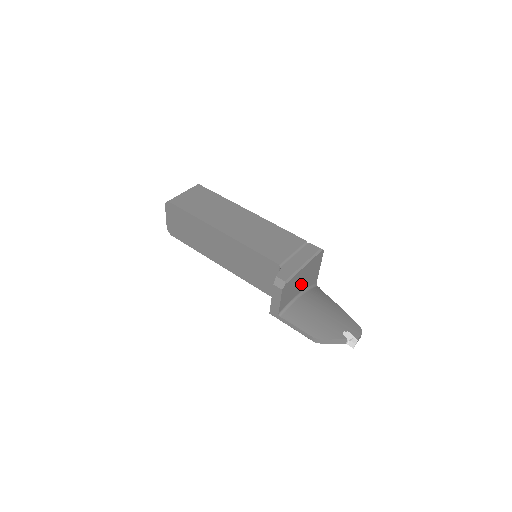
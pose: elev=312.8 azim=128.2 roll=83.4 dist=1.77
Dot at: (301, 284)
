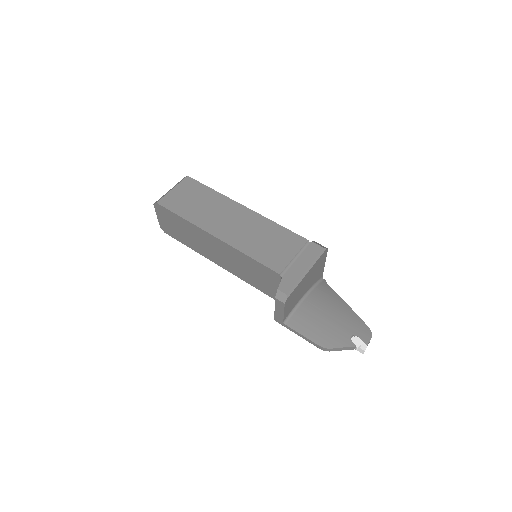
Dot at: (305, 287)
